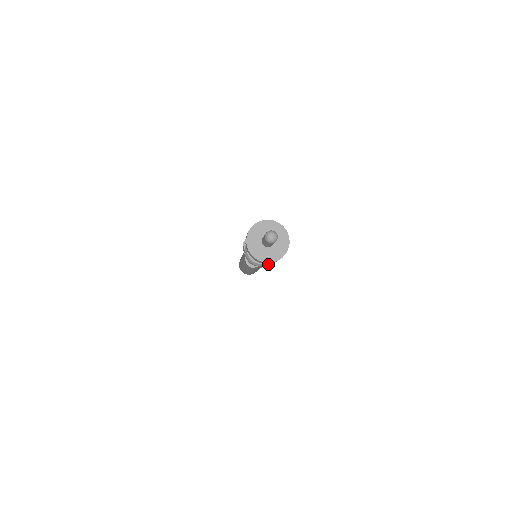
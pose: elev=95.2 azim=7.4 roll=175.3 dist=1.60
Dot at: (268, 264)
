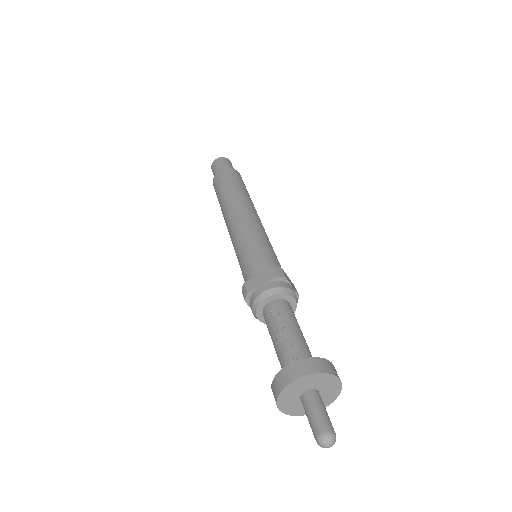
Dot at: occluded
